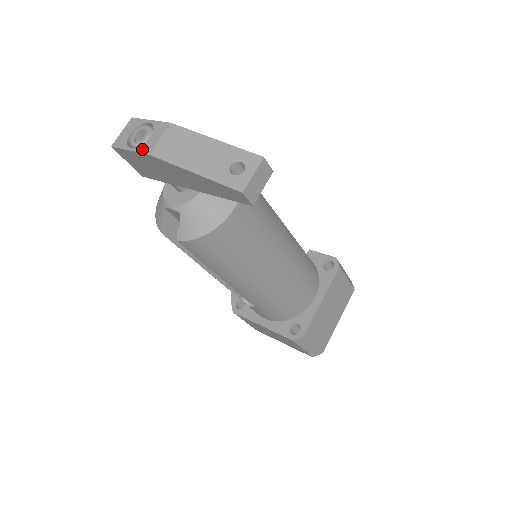
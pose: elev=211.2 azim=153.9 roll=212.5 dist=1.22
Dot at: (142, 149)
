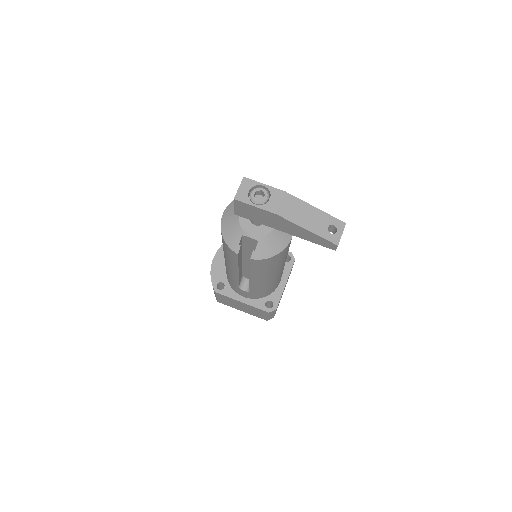
Dot at: (267, 208)
